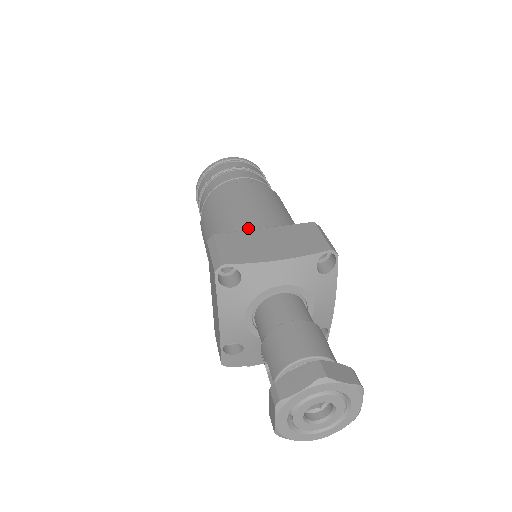
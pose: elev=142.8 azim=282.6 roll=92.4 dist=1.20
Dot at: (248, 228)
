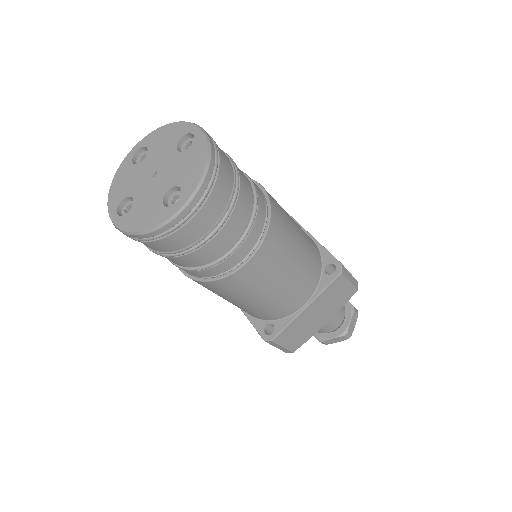
Dot at: (289, 311)
